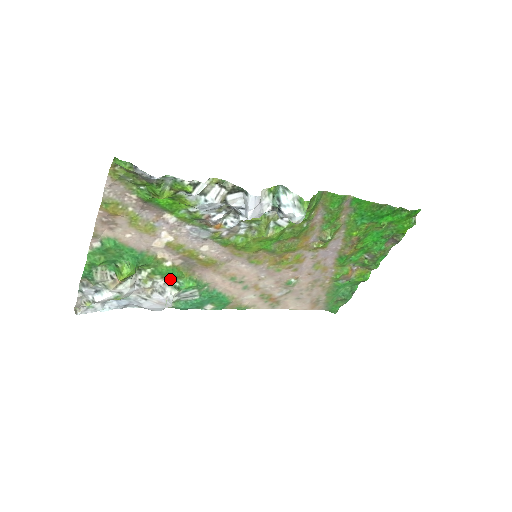
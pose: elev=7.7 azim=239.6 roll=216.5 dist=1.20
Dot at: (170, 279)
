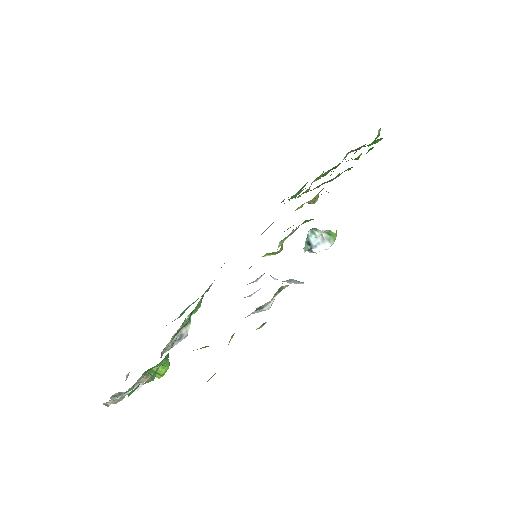
Dot at: (183, 323)
